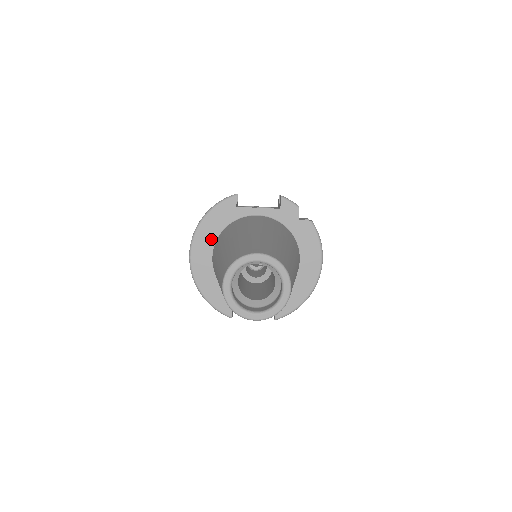
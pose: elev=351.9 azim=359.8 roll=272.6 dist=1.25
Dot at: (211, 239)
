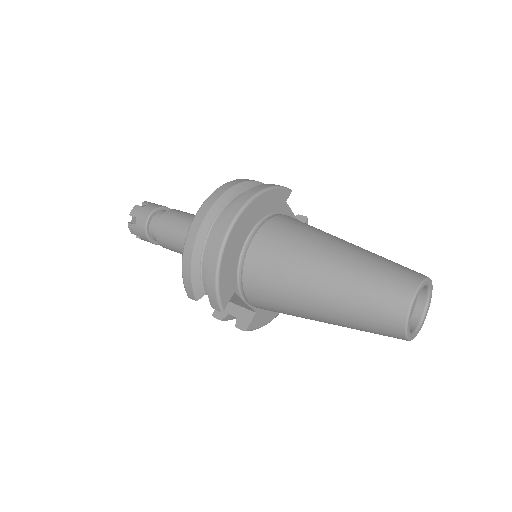
Dot at: (258, 216)
